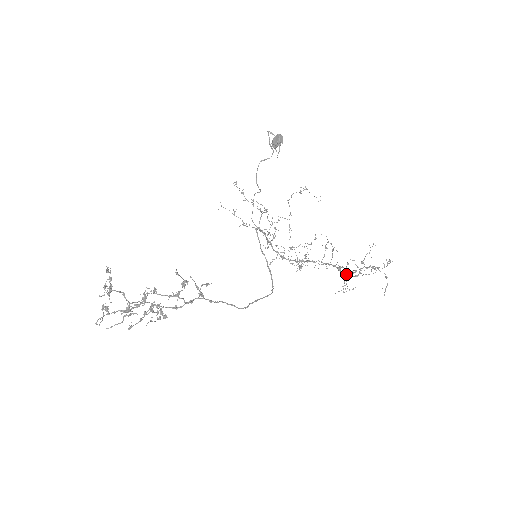
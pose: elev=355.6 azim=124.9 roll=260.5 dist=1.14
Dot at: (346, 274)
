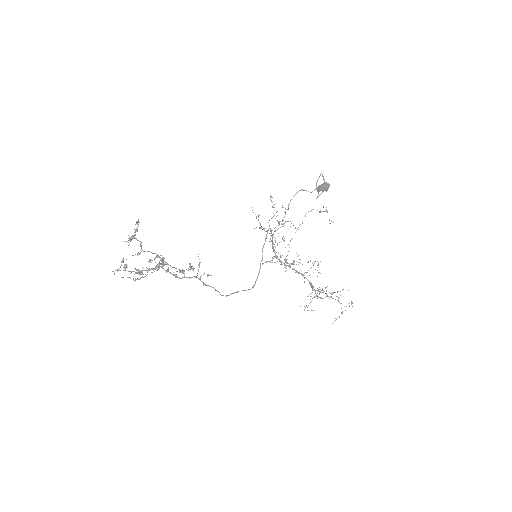
Dot at: (315, 292)
